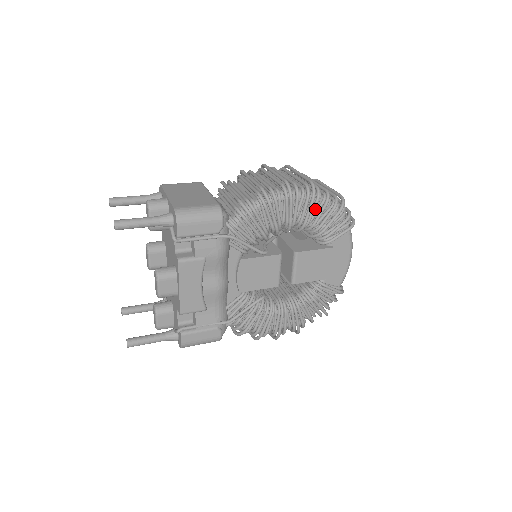
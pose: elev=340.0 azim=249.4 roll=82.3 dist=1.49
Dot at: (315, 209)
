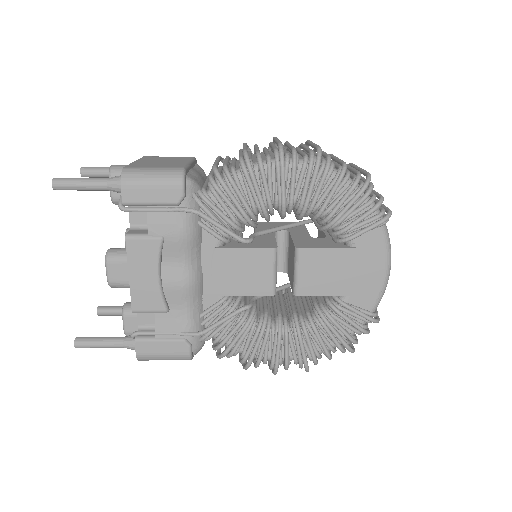
Dot at: (326, 188)
